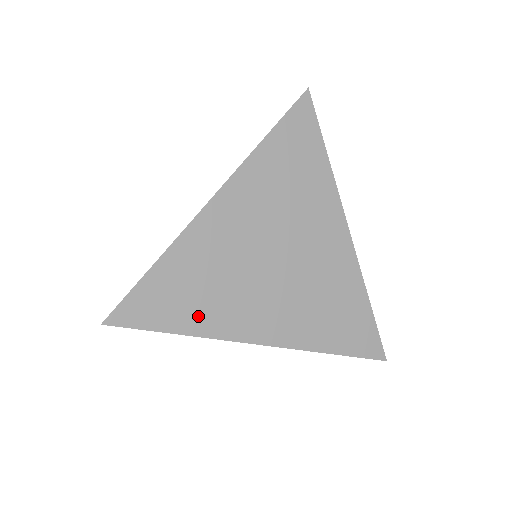
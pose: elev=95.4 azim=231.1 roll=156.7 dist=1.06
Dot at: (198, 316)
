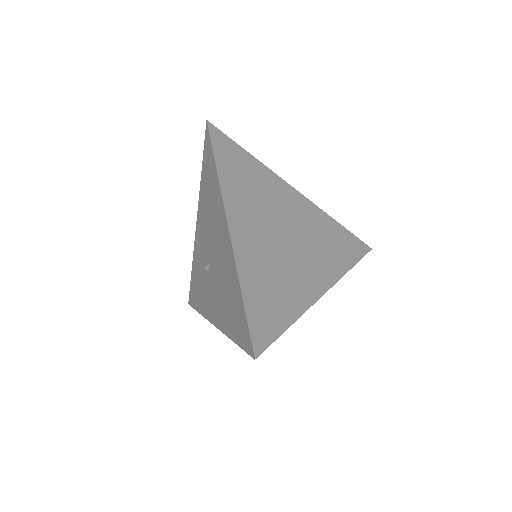
Dot at: (231, 179)
